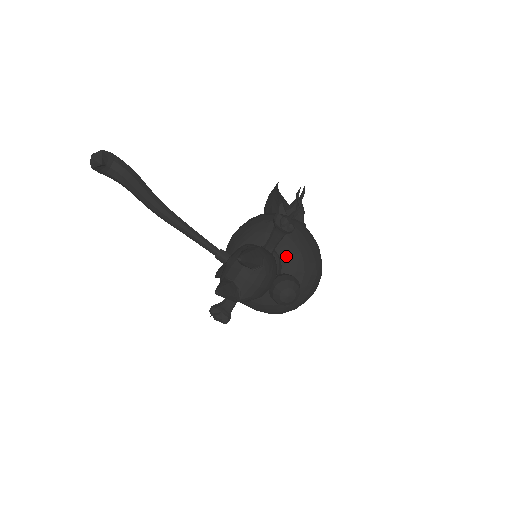
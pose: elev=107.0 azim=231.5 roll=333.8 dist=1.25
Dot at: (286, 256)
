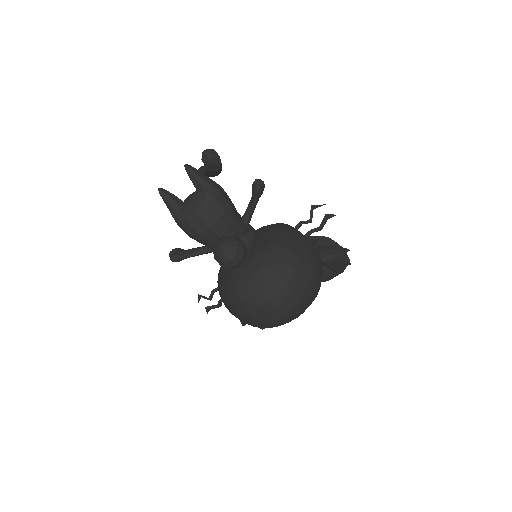
Dot at: (262, 242)
